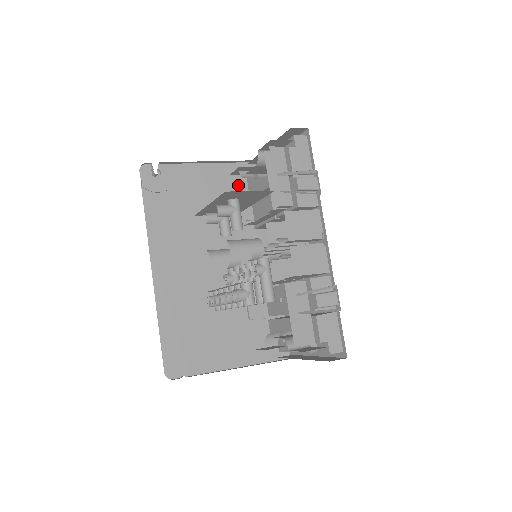
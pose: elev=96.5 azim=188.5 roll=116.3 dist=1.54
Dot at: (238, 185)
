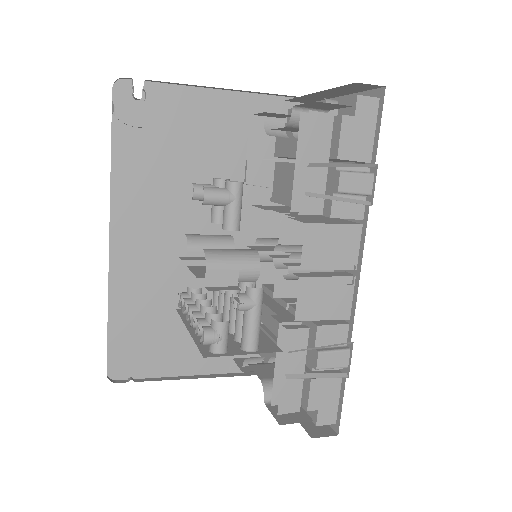
Dot at: (262, 131)
